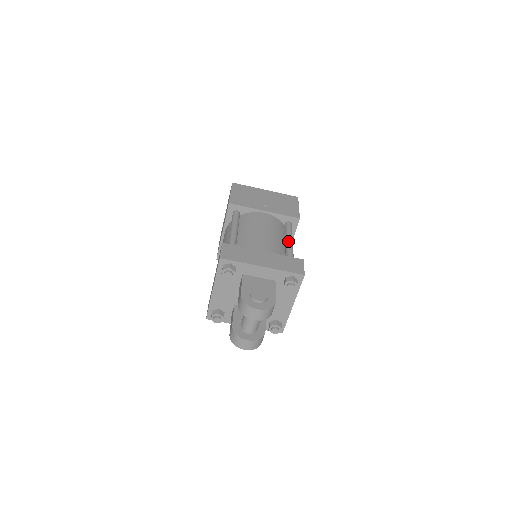
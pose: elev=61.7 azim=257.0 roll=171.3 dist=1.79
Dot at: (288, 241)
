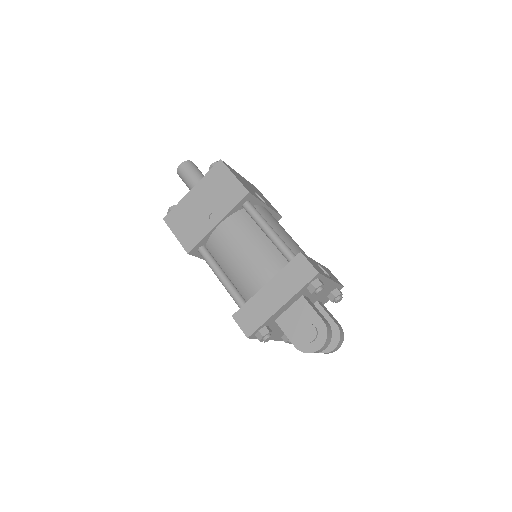
Dot at: (267, 234)
